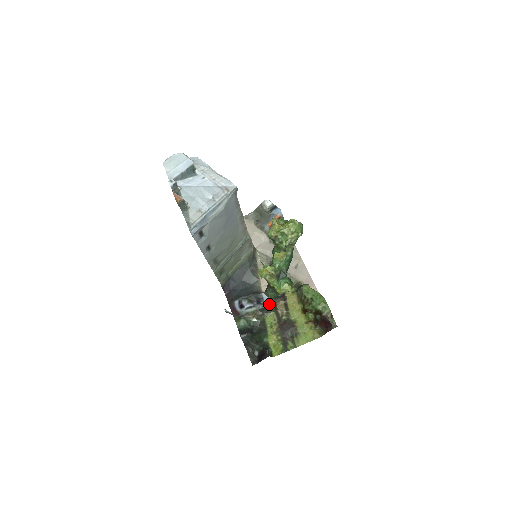
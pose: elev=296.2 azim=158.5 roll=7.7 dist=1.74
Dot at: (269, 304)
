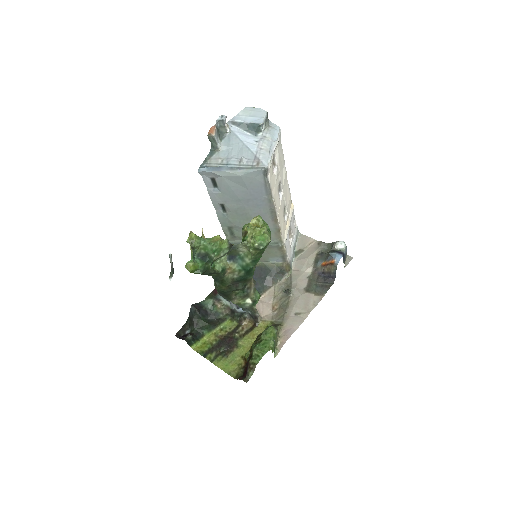
Dot at: (240, 312)
